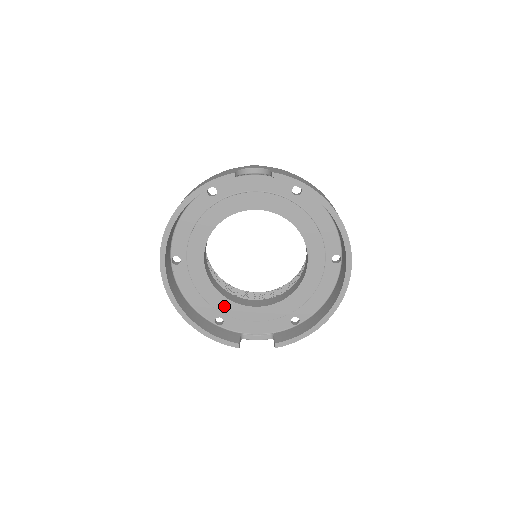
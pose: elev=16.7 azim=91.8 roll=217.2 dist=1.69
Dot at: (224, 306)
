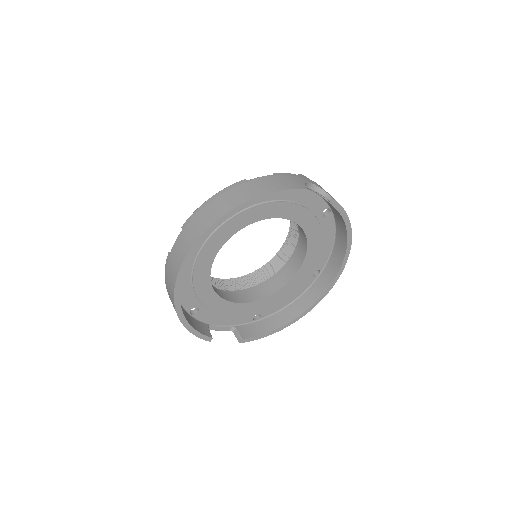
Dot at: (208, 299)
